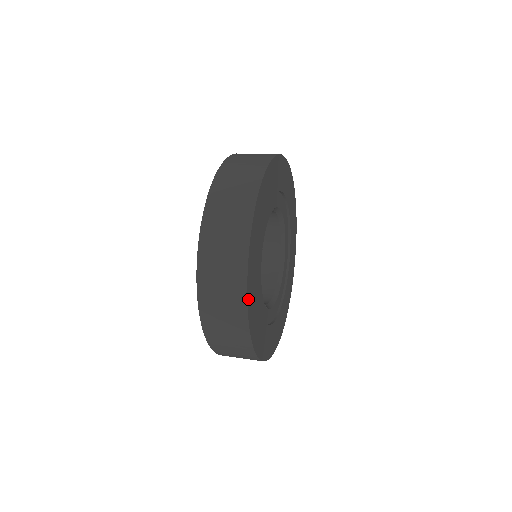
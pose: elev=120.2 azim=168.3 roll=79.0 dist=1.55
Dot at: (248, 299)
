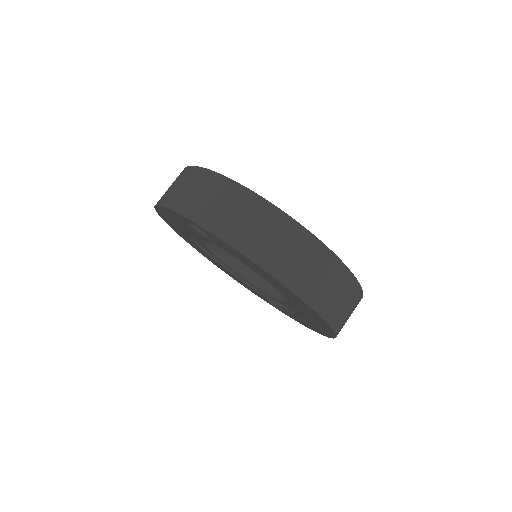
Dot at: (312, 236)
